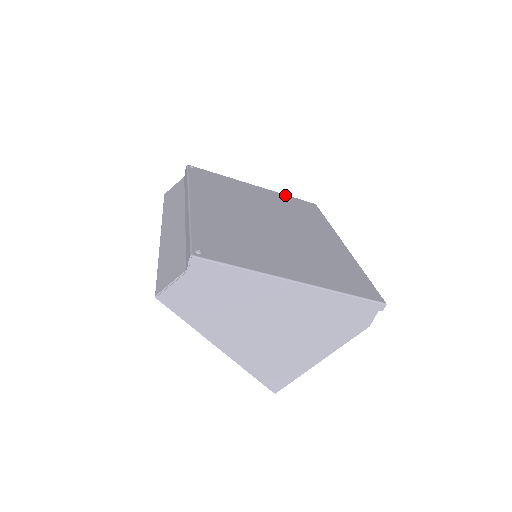
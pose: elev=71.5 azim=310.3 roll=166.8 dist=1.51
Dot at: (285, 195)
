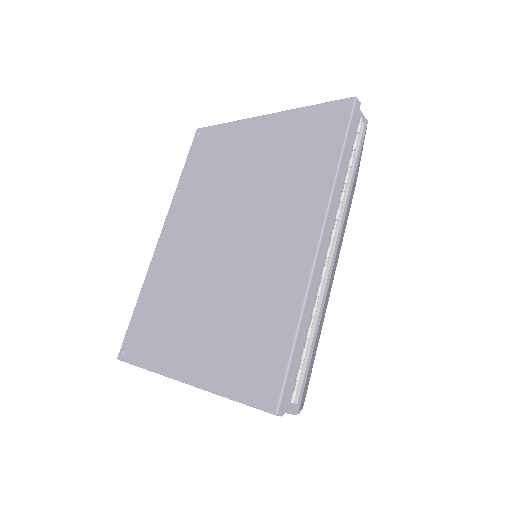
Dot at: (303, 110)
